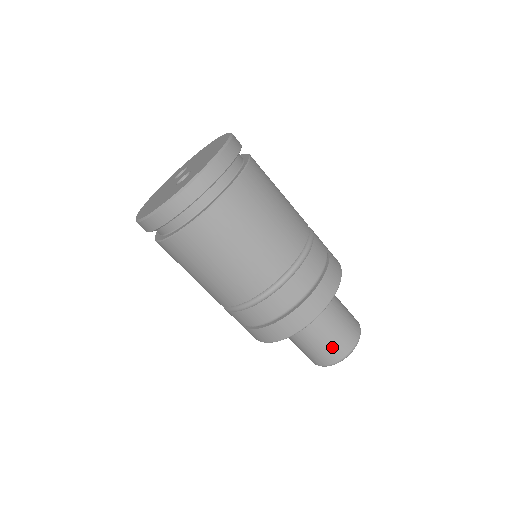
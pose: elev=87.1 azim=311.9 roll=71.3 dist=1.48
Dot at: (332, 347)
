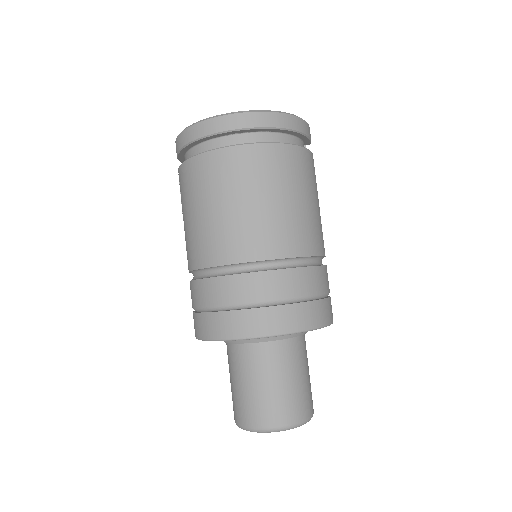
Dot at: (271, 403)
